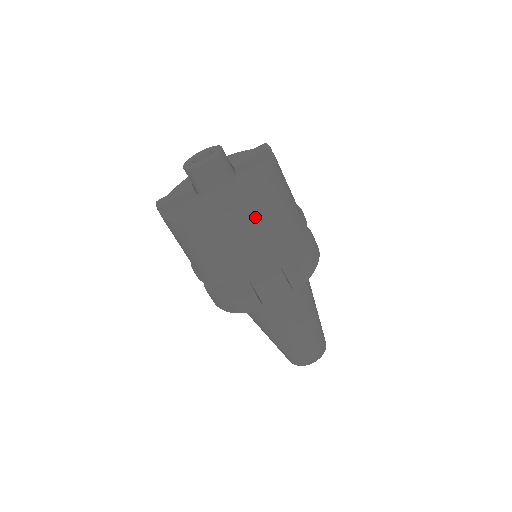
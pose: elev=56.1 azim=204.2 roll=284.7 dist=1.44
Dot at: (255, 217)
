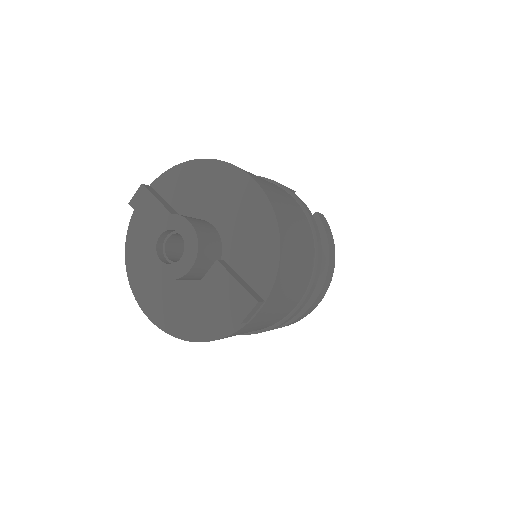
Dot at: occluded
